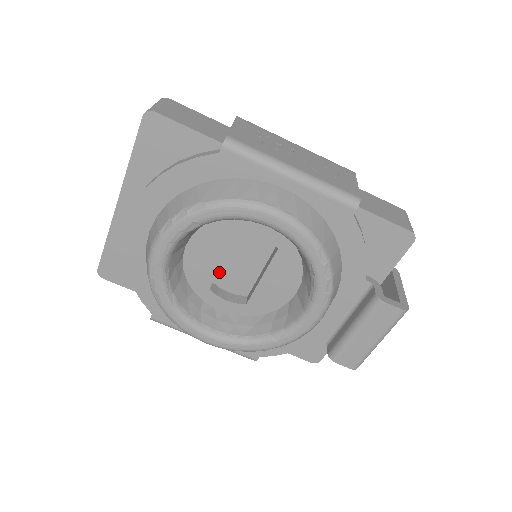
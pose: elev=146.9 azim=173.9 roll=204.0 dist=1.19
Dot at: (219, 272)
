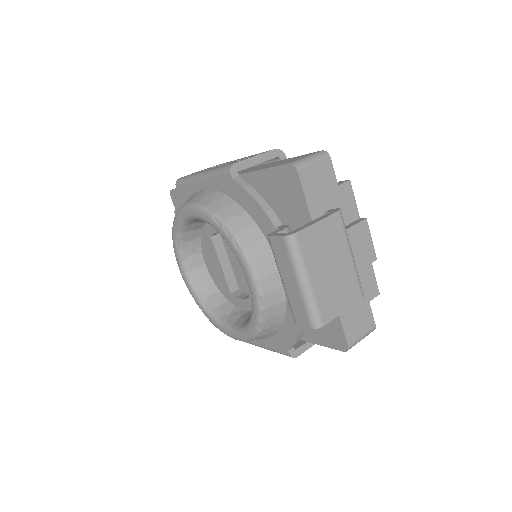
Dot at: (237, 279)
